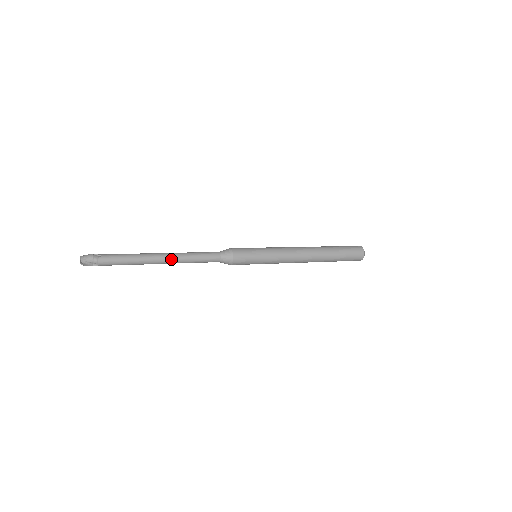
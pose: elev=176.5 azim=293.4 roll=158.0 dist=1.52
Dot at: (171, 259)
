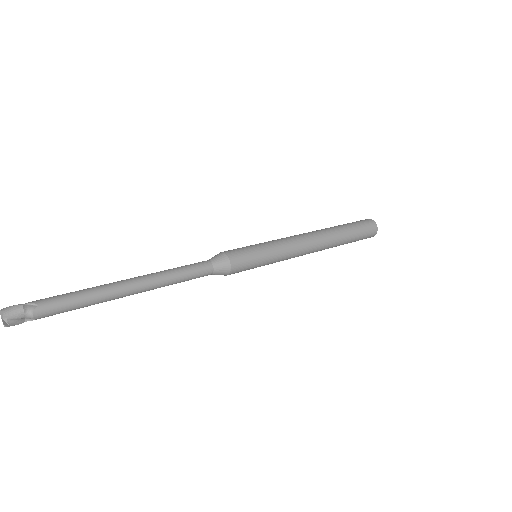
Dot at: (146, 287)
